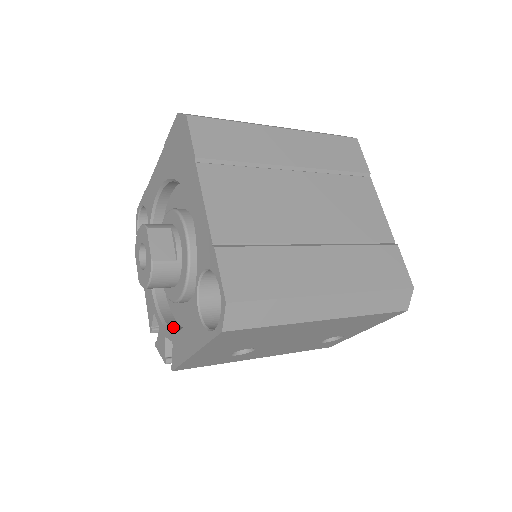
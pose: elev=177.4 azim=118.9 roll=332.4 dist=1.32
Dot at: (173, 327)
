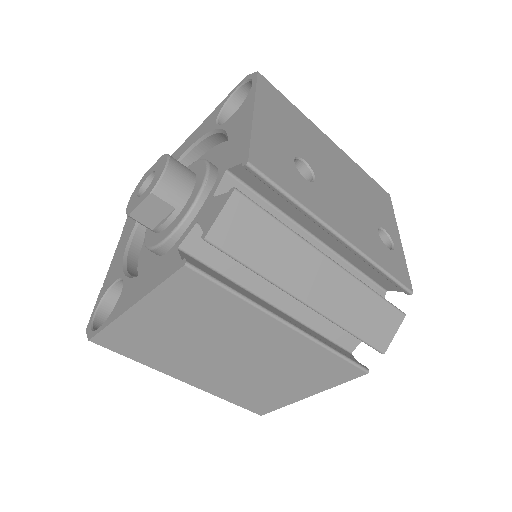
Dot at: occluded
